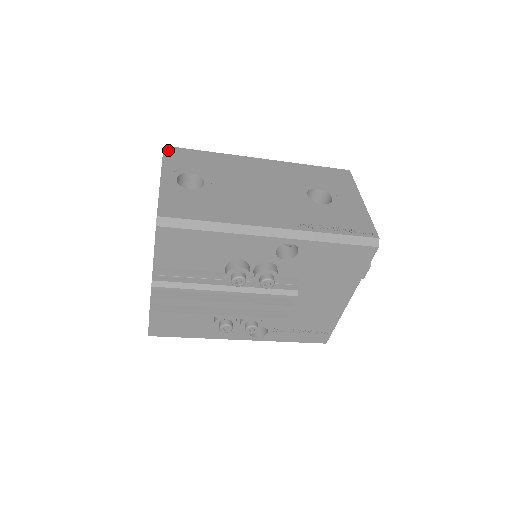
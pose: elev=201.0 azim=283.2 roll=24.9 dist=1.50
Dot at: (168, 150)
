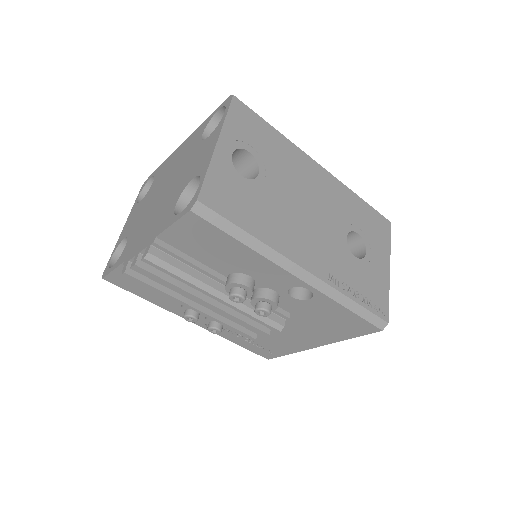
Dot at: (236, 104)
